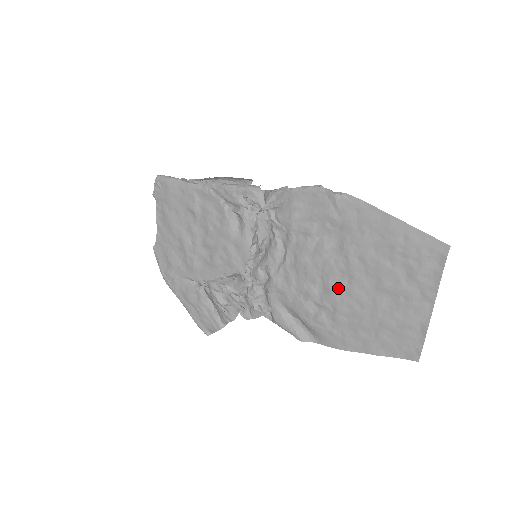
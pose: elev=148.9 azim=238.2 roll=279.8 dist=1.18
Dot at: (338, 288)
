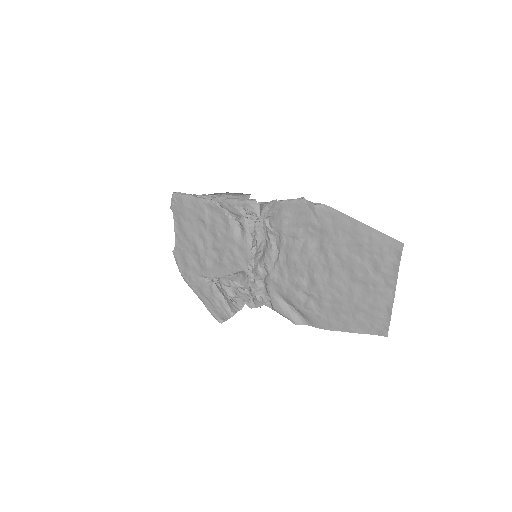
Dot at: (321, 280)
